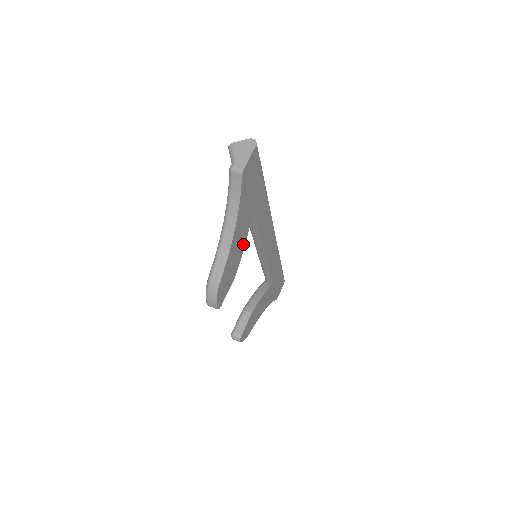
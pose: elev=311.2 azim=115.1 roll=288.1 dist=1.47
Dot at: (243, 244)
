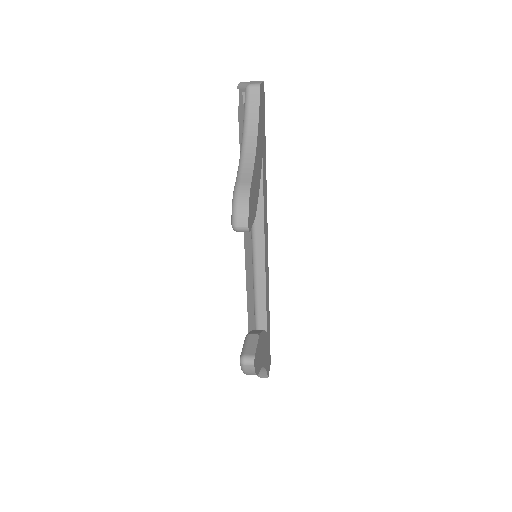
Dot at: (258, 185)
